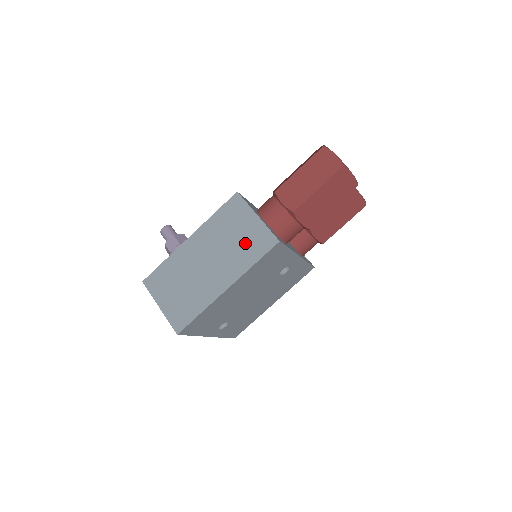
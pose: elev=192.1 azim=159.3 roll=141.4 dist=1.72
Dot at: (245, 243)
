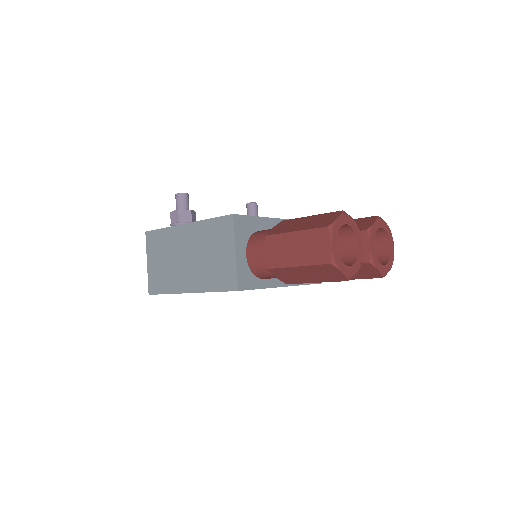
Dot at: (216, 268)
